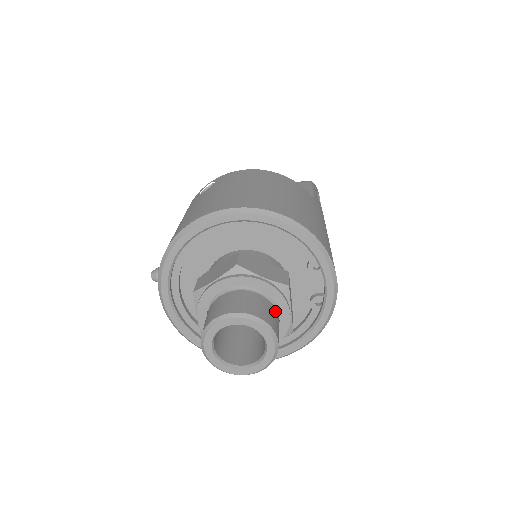
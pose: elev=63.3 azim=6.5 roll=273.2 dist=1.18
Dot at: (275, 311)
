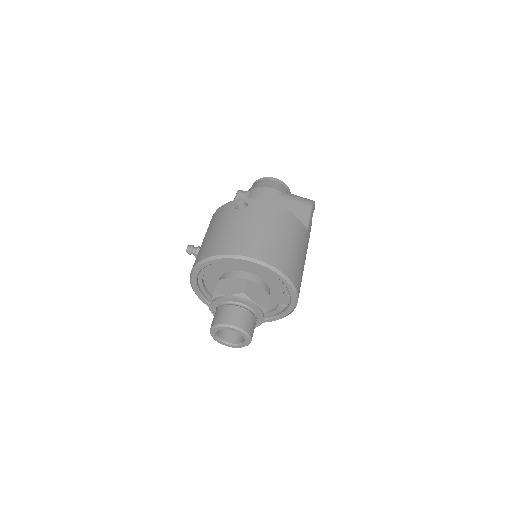
Dot at: occluded
